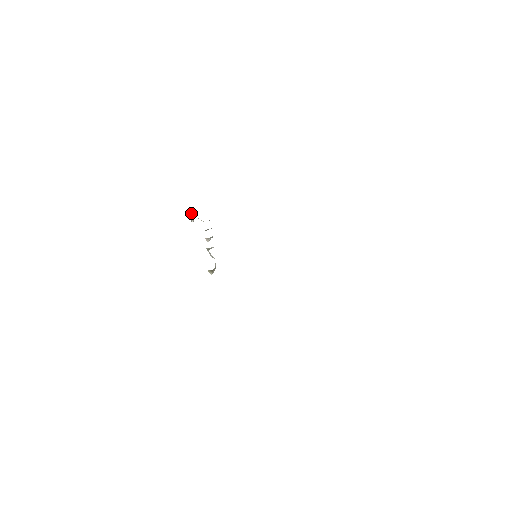
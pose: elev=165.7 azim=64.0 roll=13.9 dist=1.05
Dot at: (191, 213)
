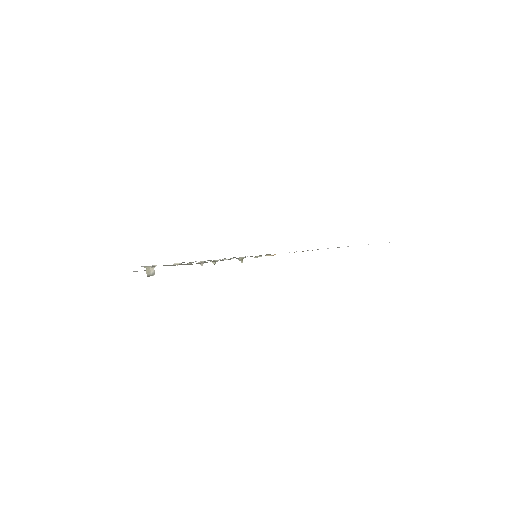
Dot at: (152, 268)
